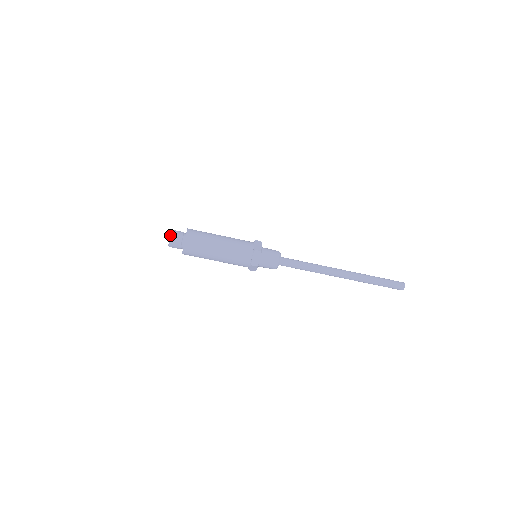
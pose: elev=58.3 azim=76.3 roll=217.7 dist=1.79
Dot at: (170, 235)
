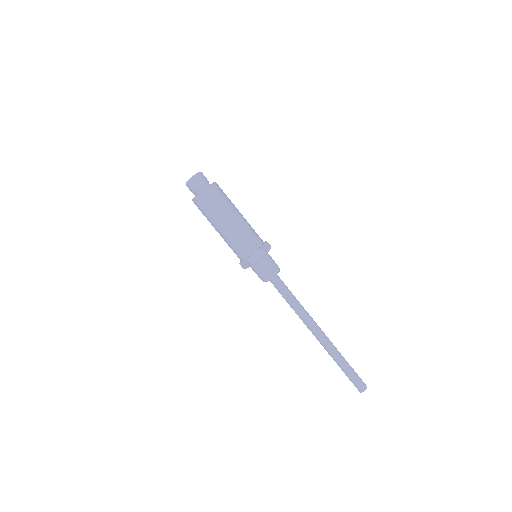
Dot at: (199, 172)
